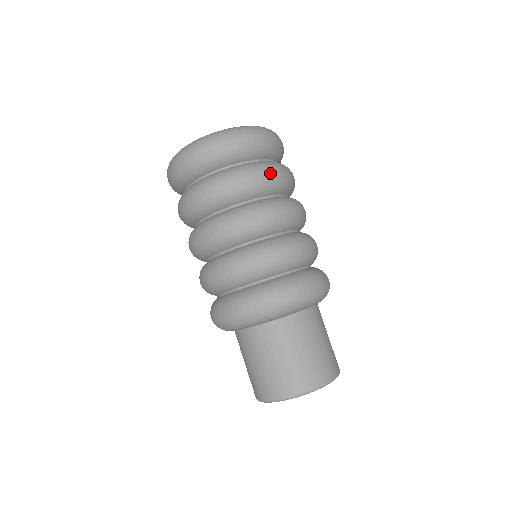
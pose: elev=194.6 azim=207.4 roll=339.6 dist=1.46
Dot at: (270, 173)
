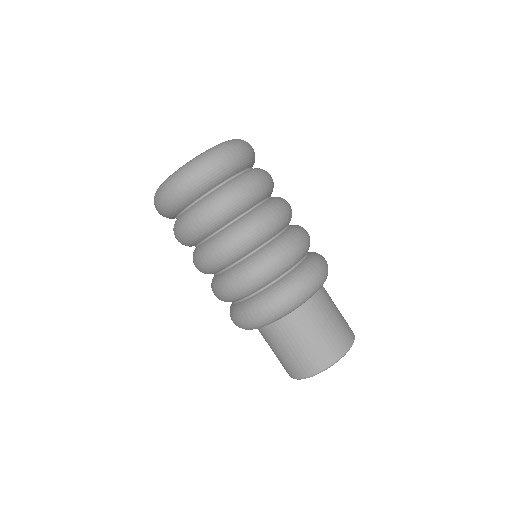
Dot at: (233, 197)
